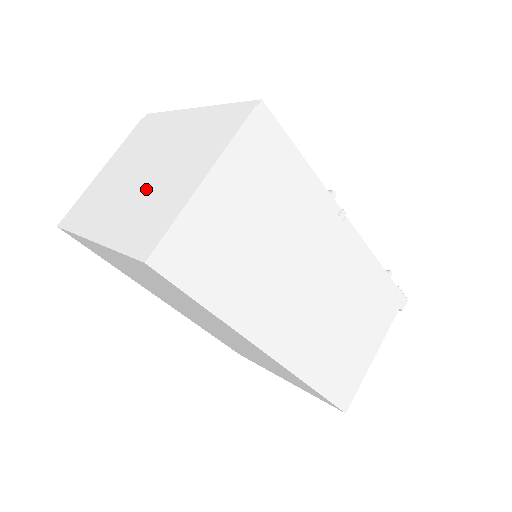
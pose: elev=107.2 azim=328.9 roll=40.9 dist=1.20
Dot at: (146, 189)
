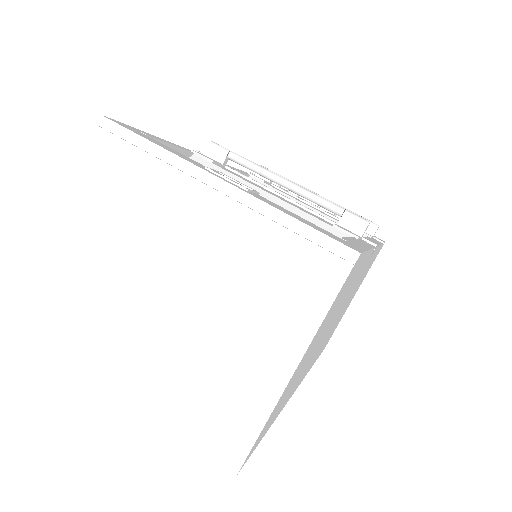
Dot at: (185, 335)
